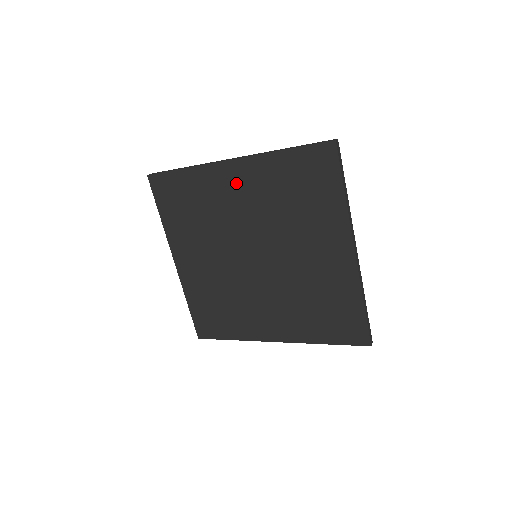
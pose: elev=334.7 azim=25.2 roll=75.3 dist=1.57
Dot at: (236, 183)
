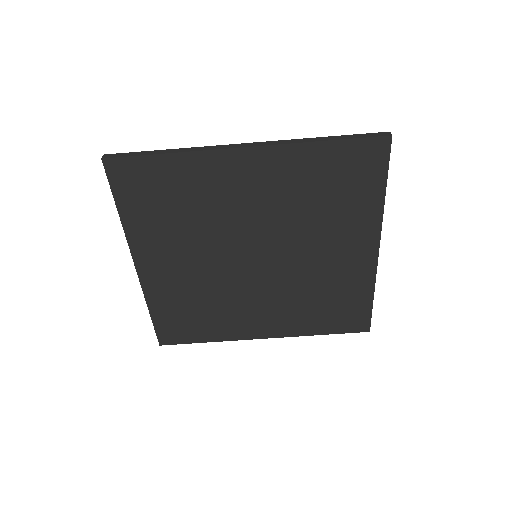
Dot at: (248, 176)
